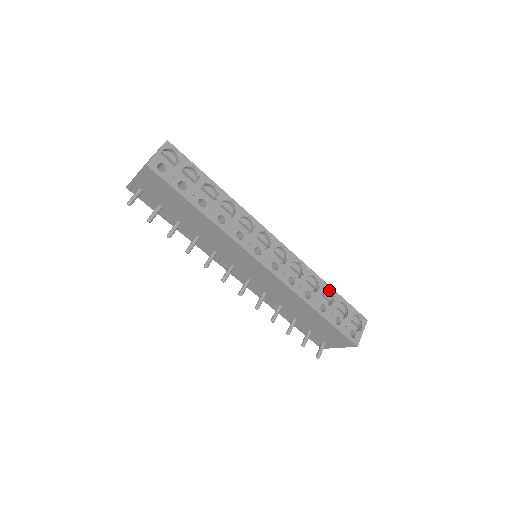
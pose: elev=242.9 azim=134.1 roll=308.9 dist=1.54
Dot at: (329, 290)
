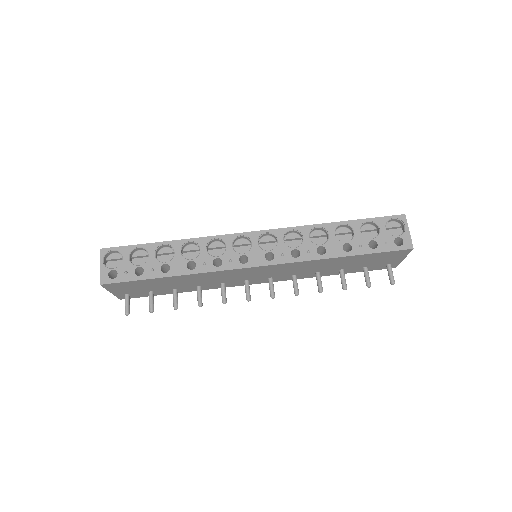
Dot at: (341, 225)
